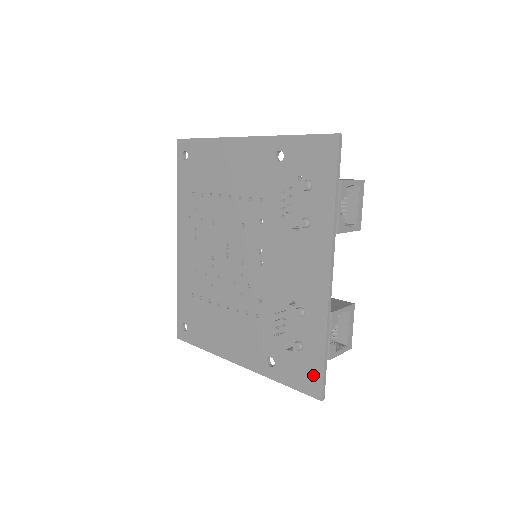
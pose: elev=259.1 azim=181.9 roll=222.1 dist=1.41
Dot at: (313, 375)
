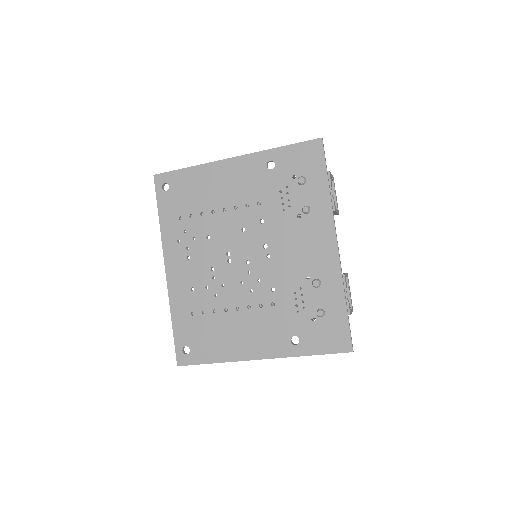
Dot at: (340, 333)
